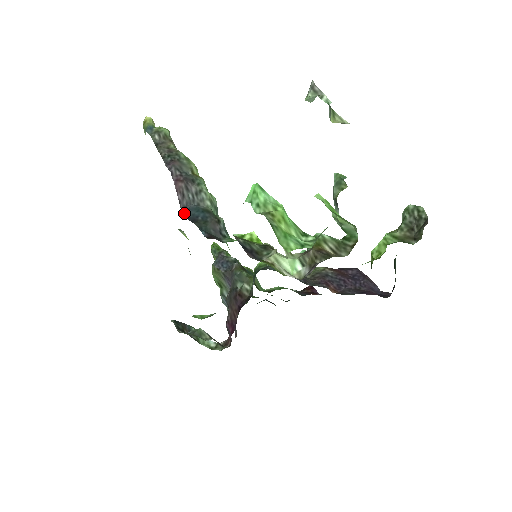
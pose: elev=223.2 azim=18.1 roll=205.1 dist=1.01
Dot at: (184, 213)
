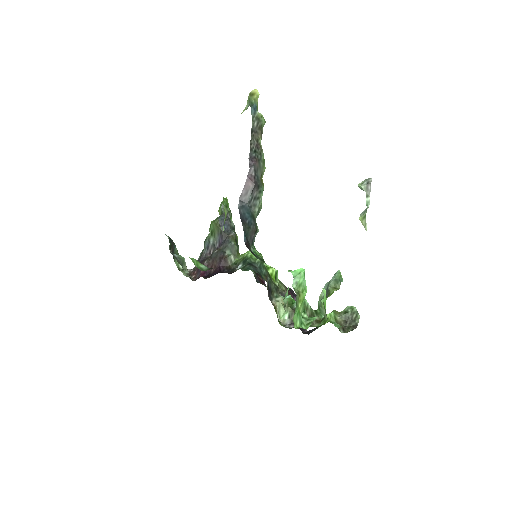
Dot at: (239, 206)
